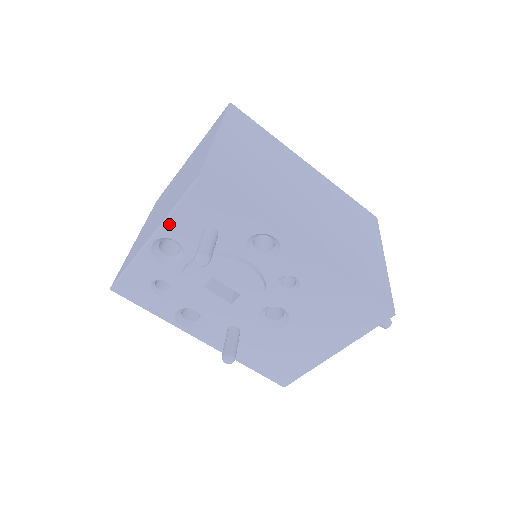
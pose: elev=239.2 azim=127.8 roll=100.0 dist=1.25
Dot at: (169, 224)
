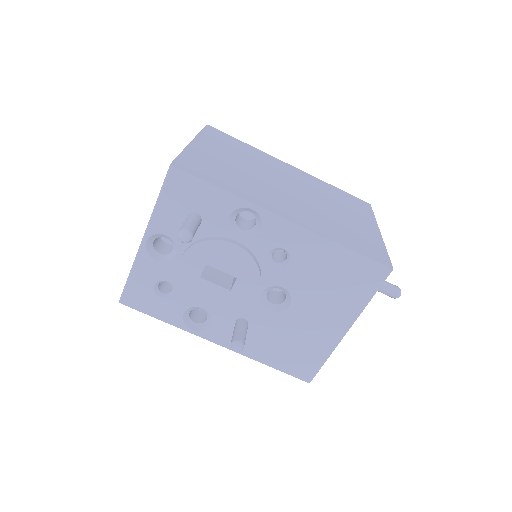
Dot at: (156, 219)
